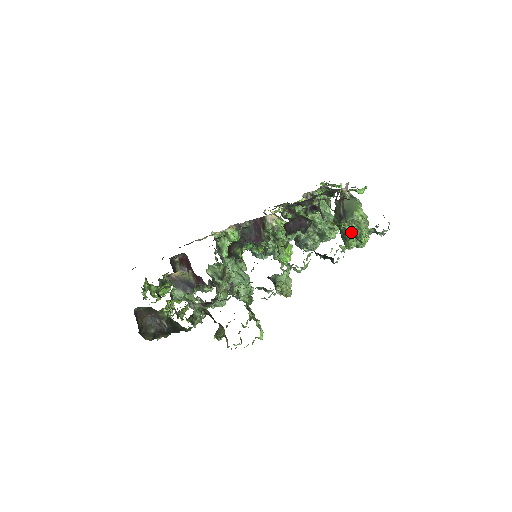
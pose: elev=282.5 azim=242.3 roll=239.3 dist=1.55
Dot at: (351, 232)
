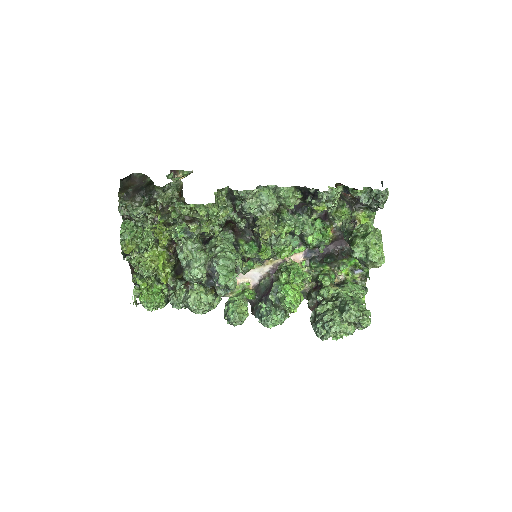
Dot at: (346, 192)
